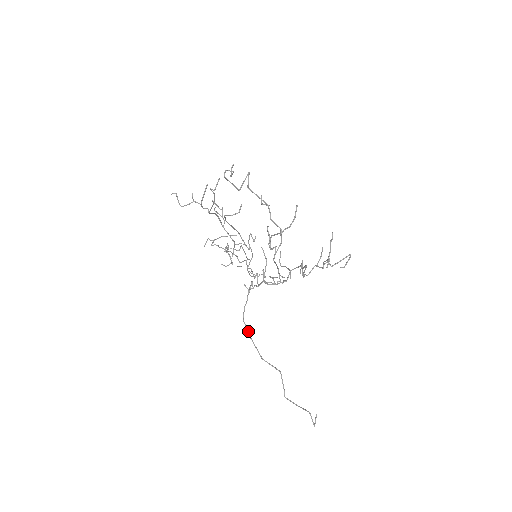
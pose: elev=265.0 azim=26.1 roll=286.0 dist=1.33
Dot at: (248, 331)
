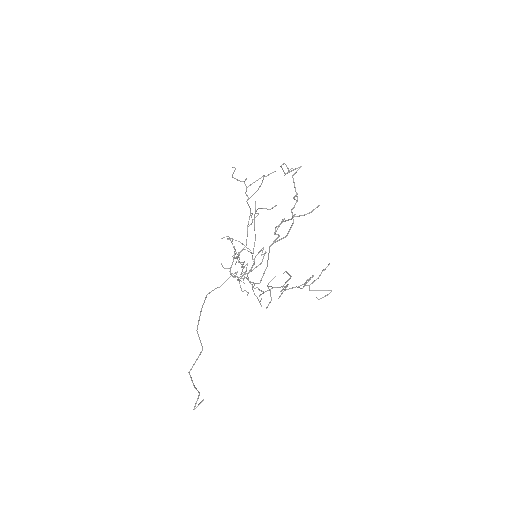
Dot at: occluded
